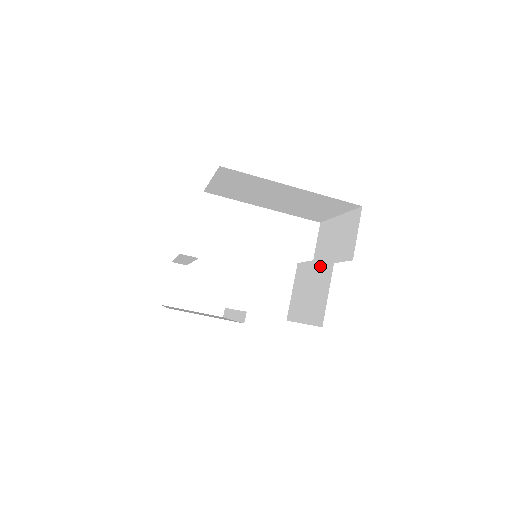
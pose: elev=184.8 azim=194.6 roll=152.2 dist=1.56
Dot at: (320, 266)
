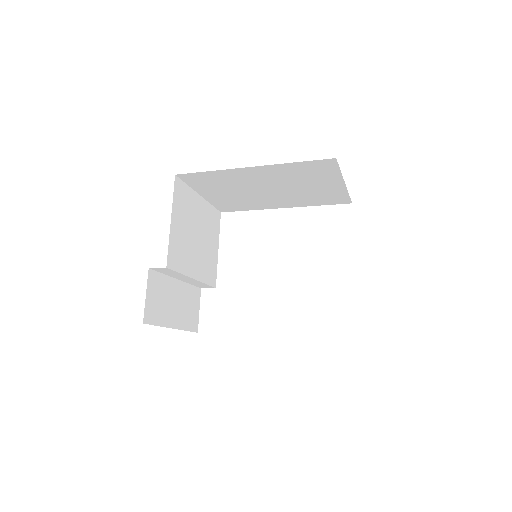
Dot at: occluded
